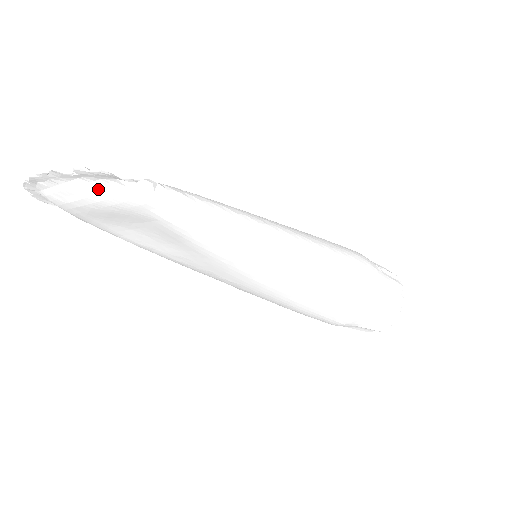
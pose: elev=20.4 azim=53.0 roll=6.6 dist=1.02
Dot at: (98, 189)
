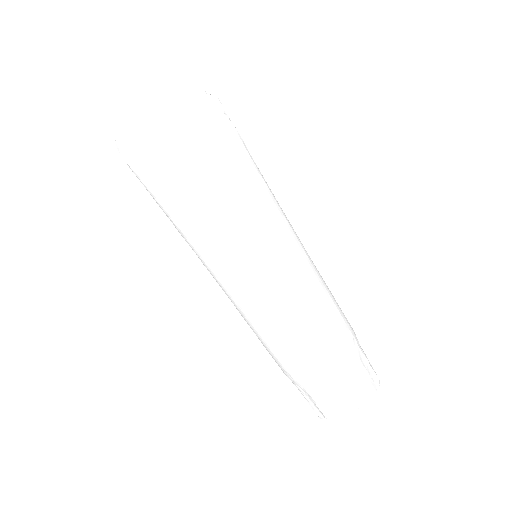
Dot at: (194, 108)
